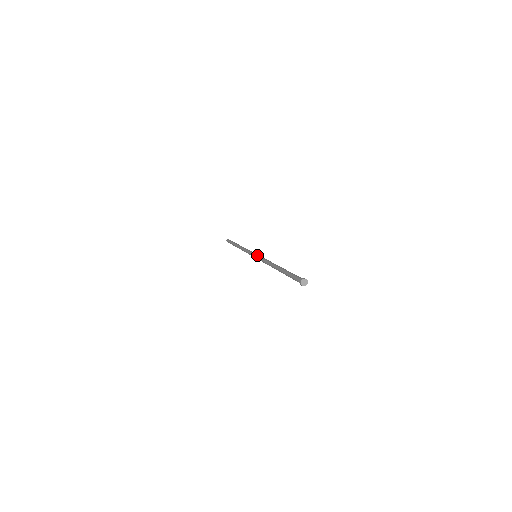
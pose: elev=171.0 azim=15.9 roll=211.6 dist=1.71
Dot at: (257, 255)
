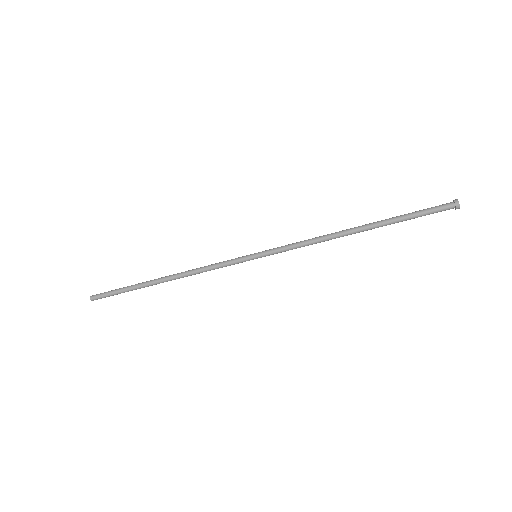
Dot at: occluded
